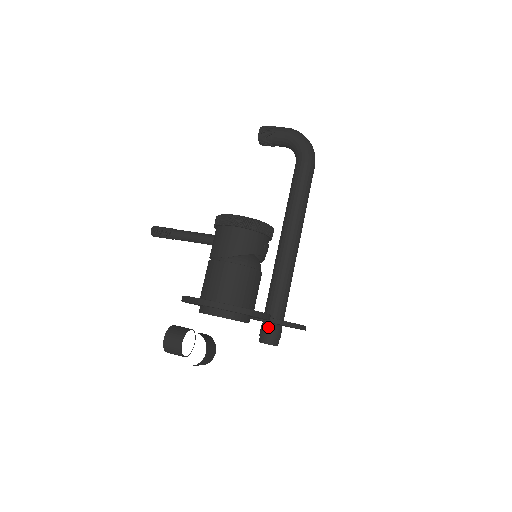
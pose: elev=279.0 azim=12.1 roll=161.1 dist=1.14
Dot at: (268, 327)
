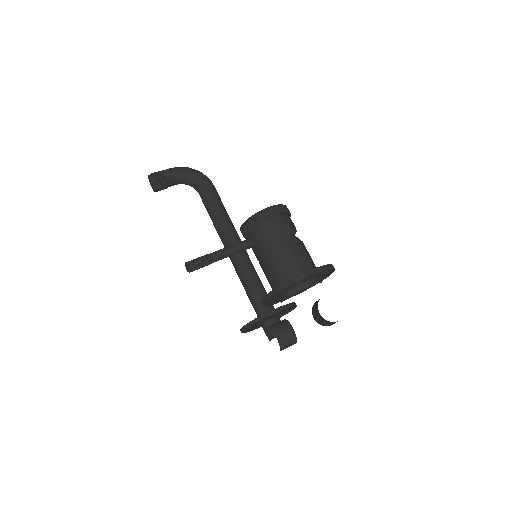
Dot at: (273, 322)
